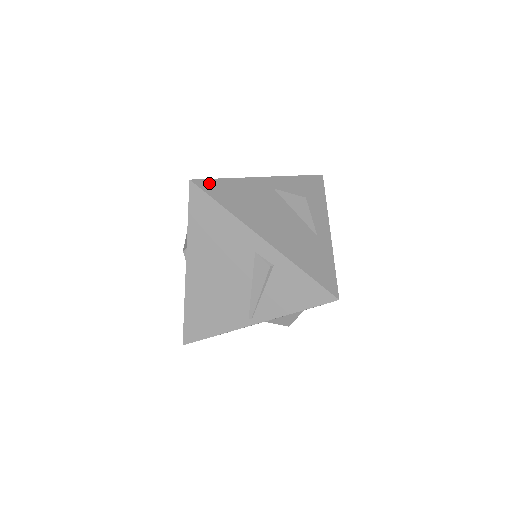
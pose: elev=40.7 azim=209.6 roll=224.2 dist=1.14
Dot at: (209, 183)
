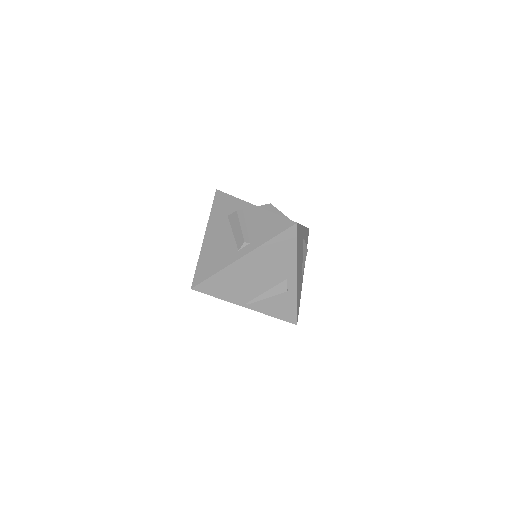
Dot at: occluded
